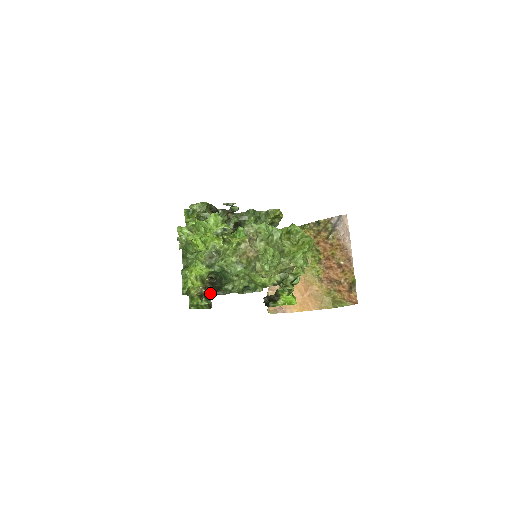
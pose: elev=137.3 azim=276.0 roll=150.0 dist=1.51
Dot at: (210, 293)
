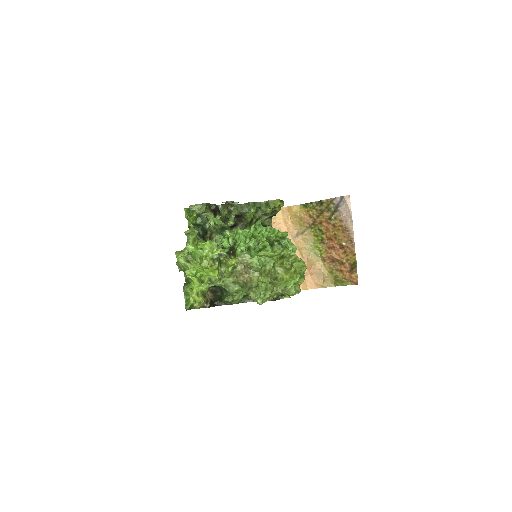
Dot at: (212, 306)
